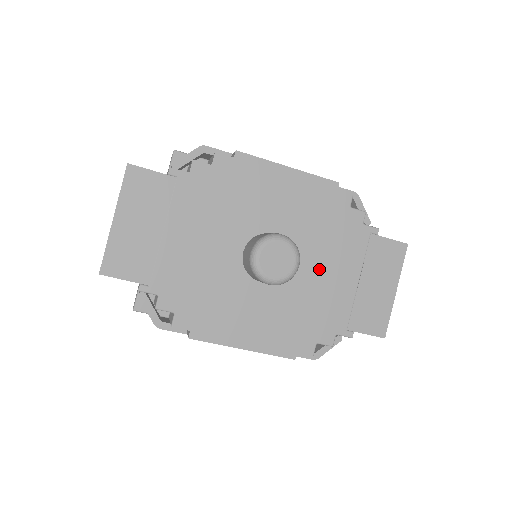
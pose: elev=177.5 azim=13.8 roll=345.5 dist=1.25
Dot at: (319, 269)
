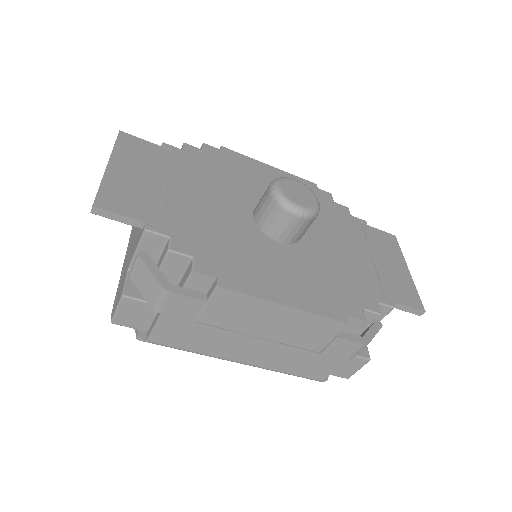
Dot at: (331, 241)
